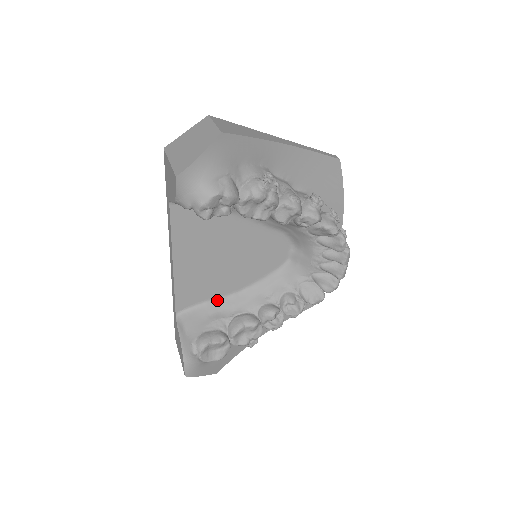
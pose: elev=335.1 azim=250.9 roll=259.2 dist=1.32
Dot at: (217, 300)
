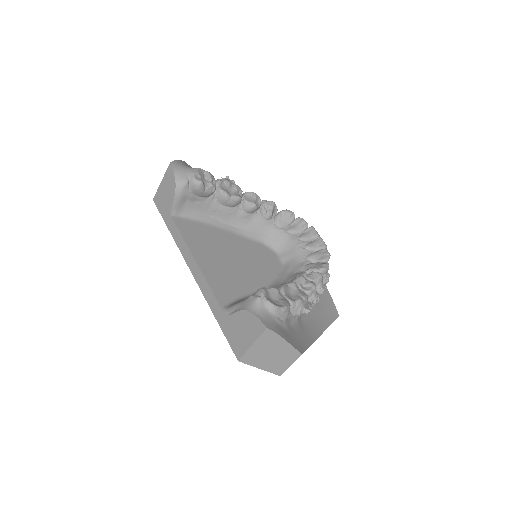
Dot at: occluded
